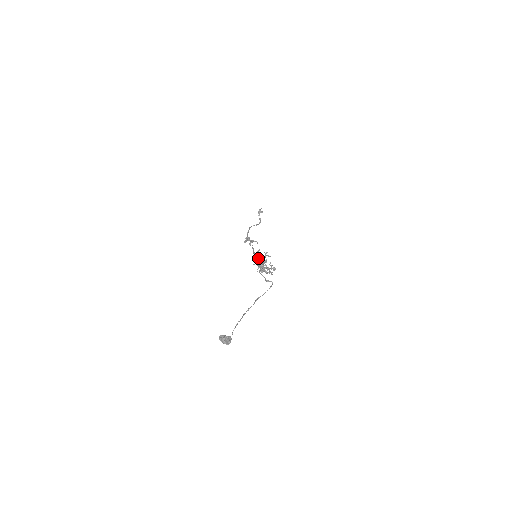
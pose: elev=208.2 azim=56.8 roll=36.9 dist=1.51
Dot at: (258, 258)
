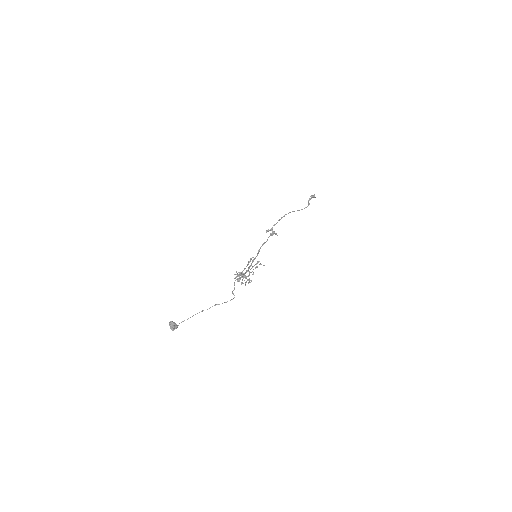
Dot at: (247, 265)
